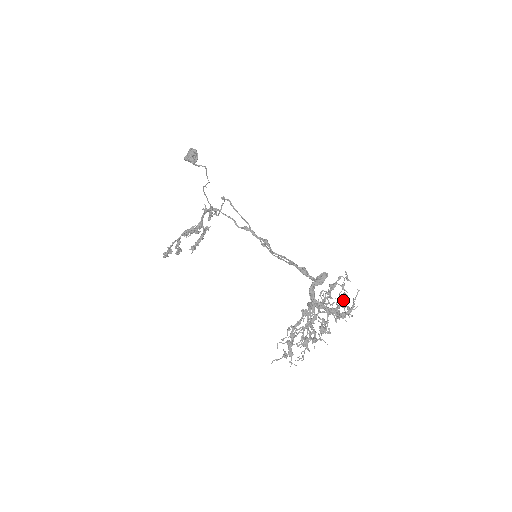
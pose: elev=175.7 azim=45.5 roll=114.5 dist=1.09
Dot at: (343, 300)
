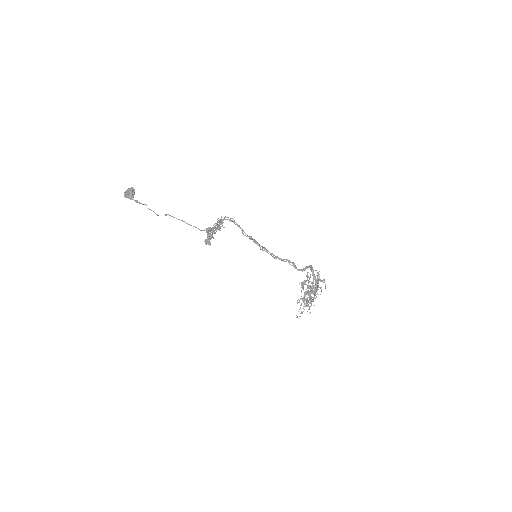
Dot at: occluded
